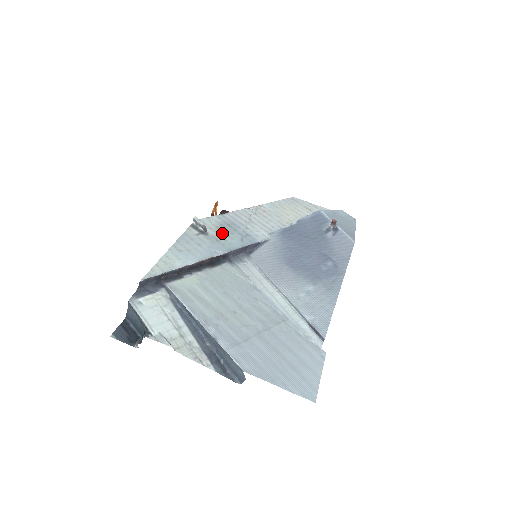
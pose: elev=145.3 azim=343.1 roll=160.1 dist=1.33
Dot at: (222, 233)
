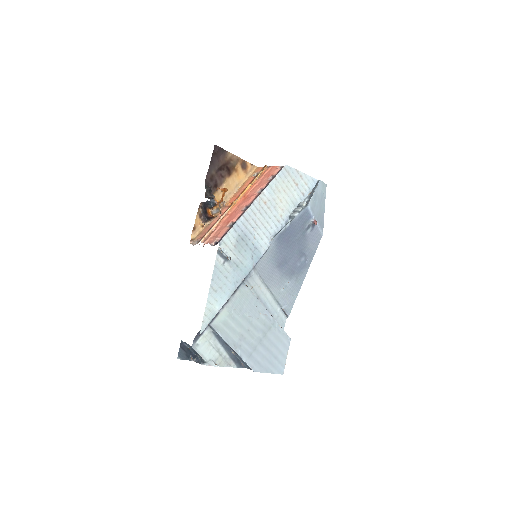
Dot at: (239, 254)
